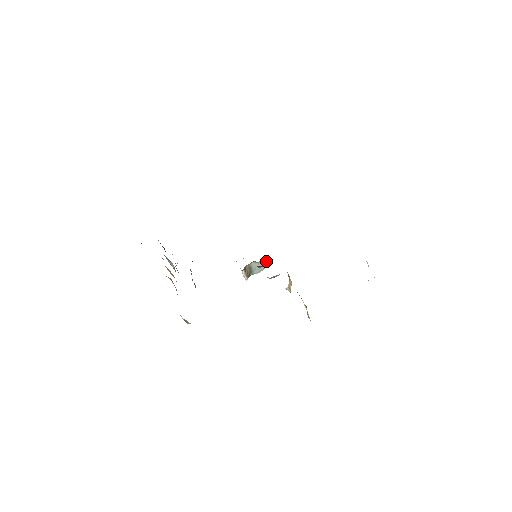
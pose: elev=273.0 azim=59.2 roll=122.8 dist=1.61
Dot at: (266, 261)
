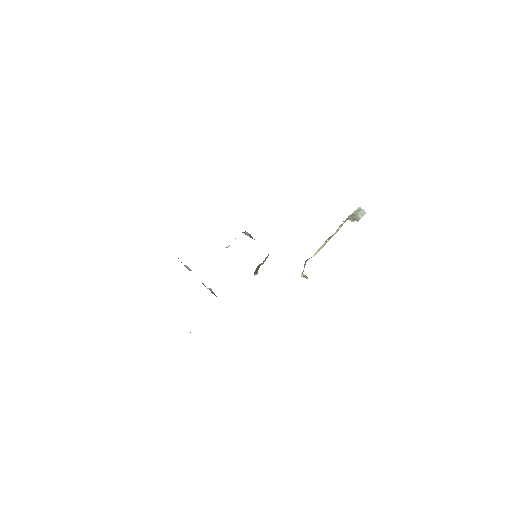
Dot at: occluded
